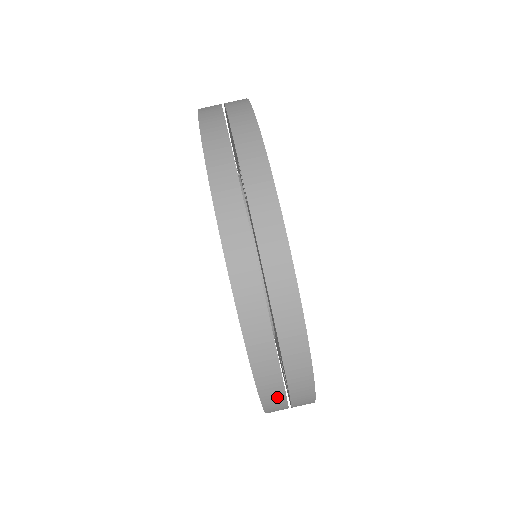
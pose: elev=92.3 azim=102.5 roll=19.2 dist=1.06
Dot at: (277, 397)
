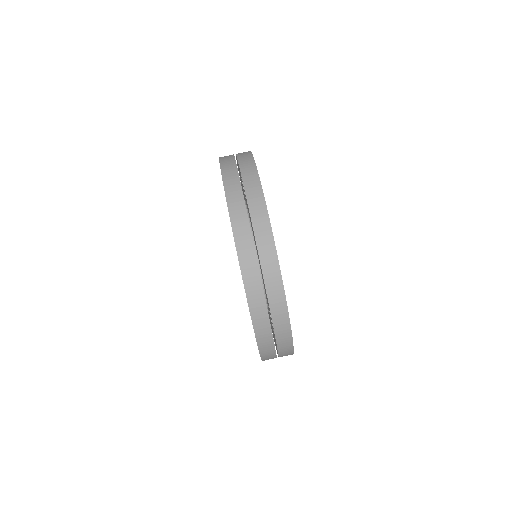
Dot at: (263, 319)
